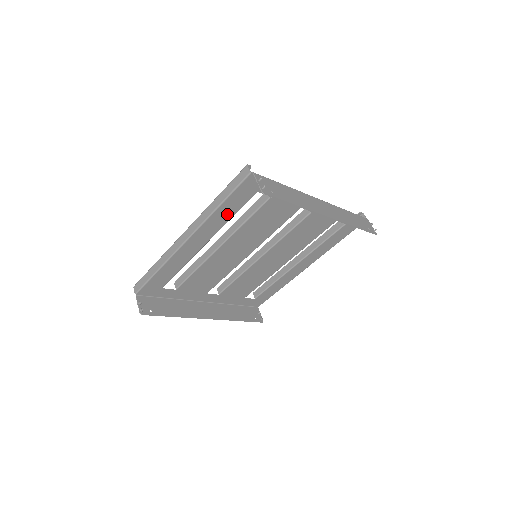
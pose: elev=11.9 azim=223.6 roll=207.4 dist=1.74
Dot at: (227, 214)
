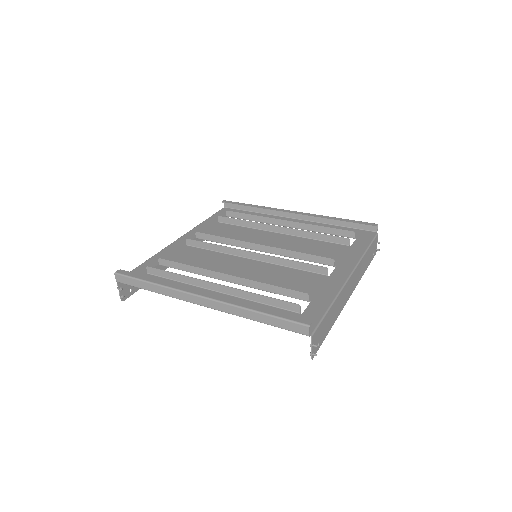
Dot at: occluded
